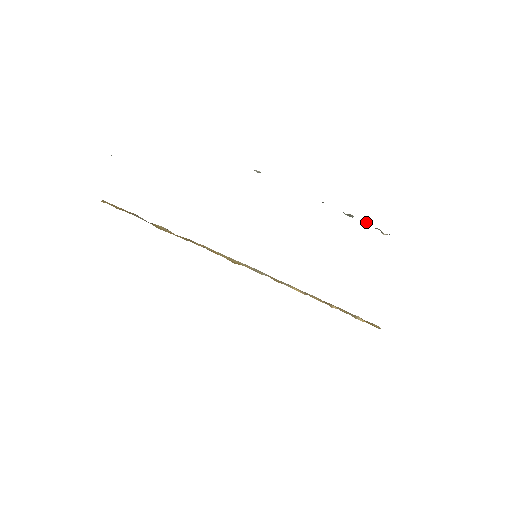
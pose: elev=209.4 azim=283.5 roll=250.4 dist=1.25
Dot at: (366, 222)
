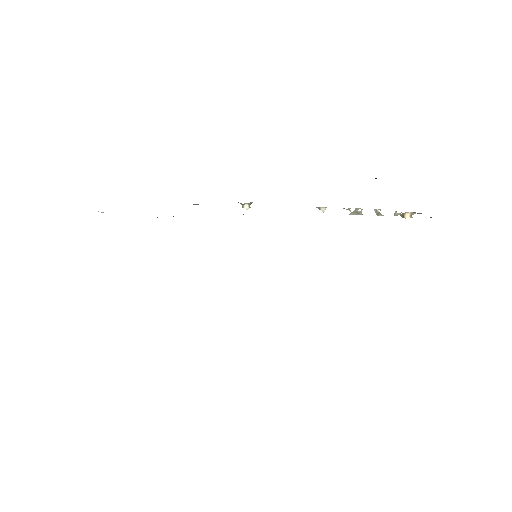
Dot at: occluded
